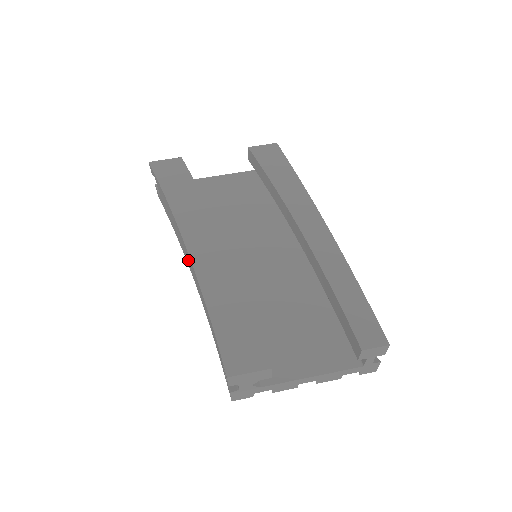
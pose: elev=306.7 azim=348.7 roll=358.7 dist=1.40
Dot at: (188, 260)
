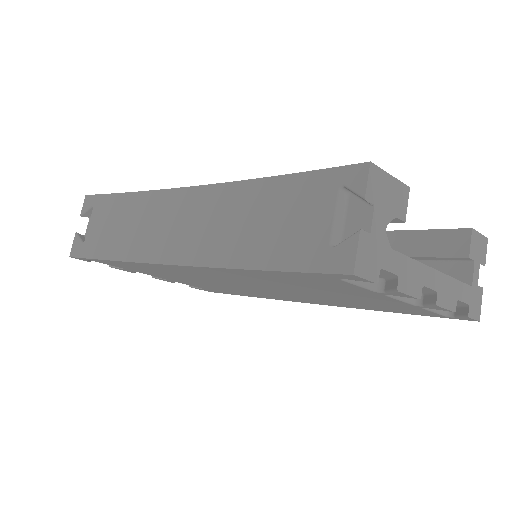
Dot at: (175, 228)
